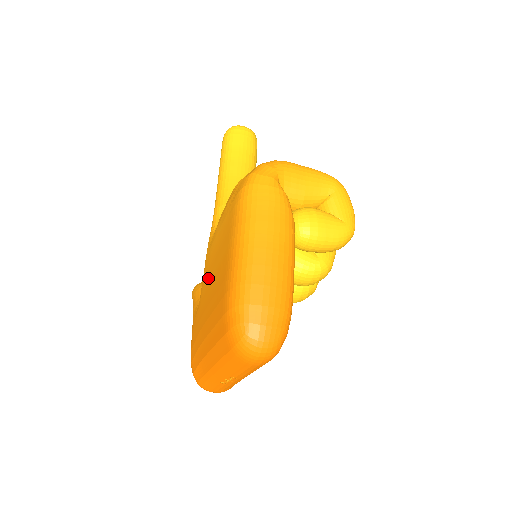
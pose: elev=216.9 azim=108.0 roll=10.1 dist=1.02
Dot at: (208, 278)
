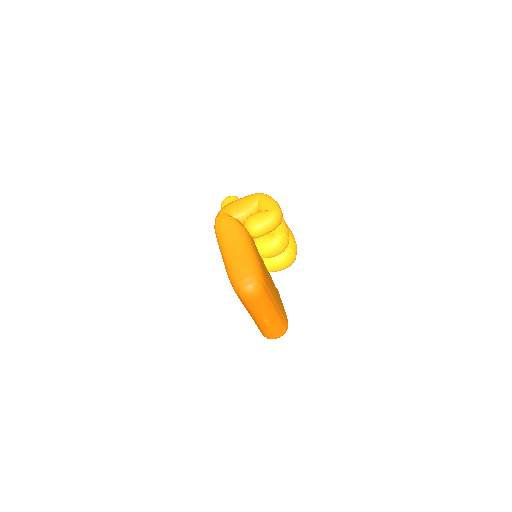
Dot at: occluded
